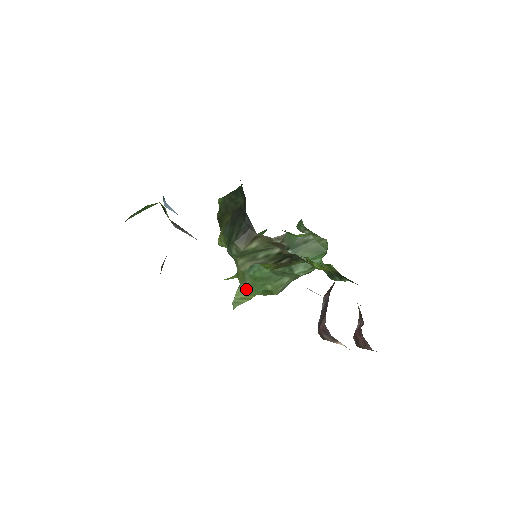
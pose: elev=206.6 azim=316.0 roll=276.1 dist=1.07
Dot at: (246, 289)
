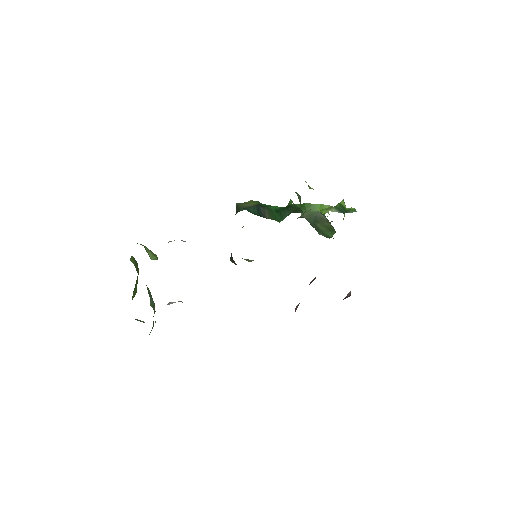
Dot at: occluded
